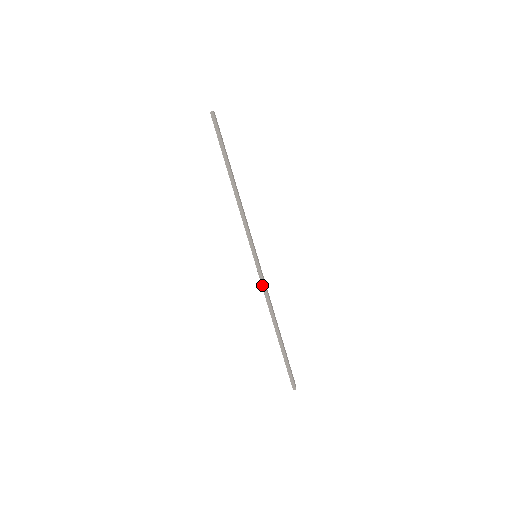
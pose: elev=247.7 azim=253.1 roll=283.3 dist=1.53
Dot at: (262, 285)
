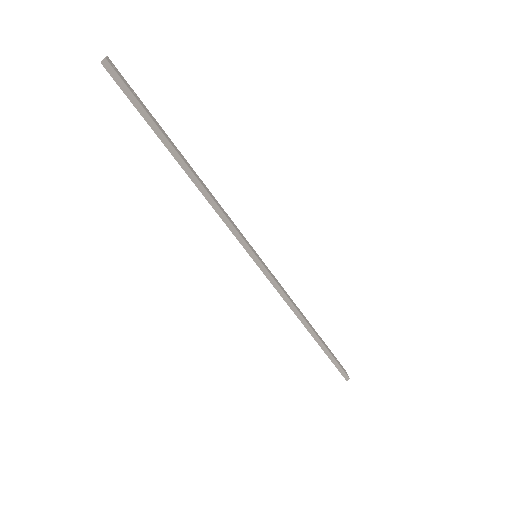
Dot at: (277, 290)
